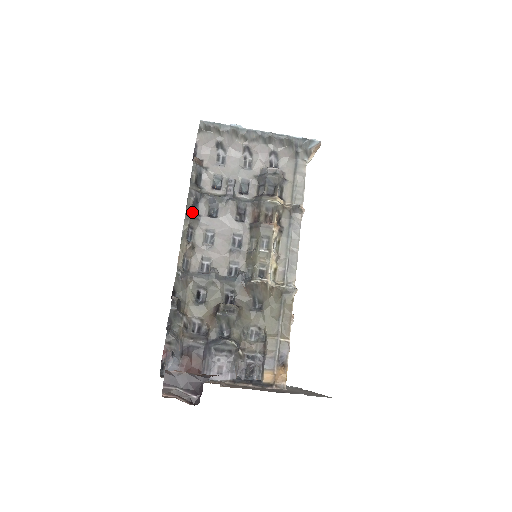
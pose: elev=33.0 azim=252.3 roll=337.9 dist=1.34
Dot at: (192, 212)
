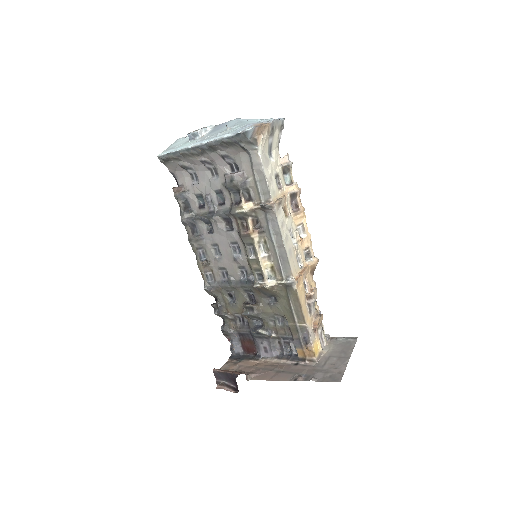
Dot at: (193, 237)
